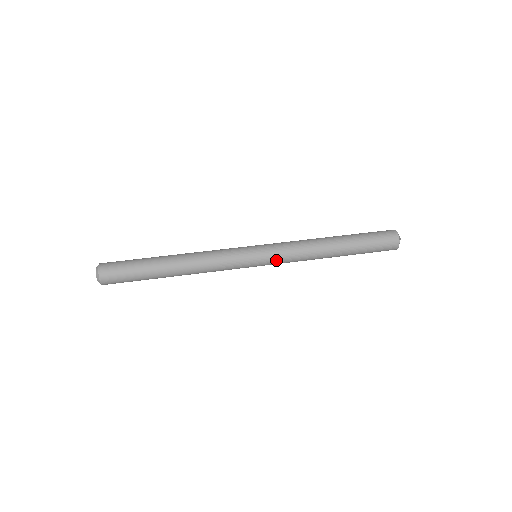
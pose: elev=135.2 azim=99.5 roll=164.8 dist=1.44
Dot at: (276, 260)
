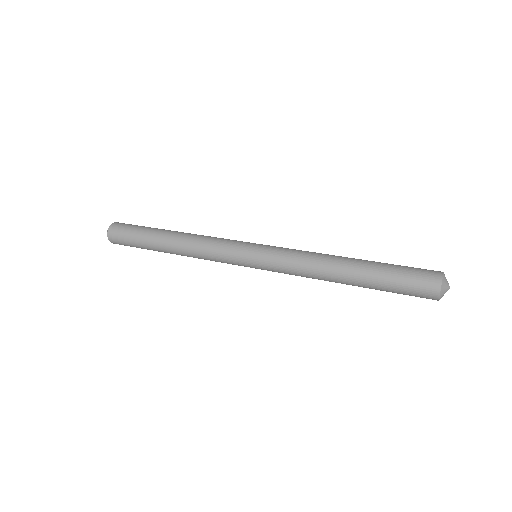
Dot at: (272, 266)
